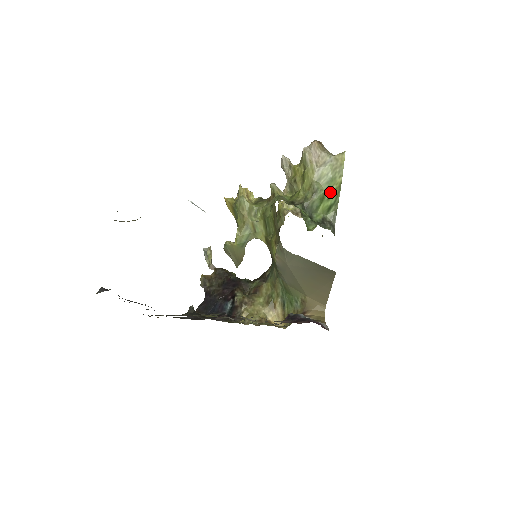
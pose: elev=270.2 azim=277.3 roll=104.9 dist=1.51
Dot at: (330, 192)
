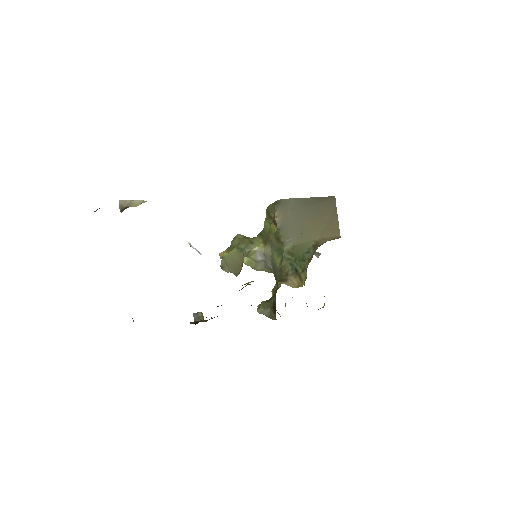
Dot at: occluded
